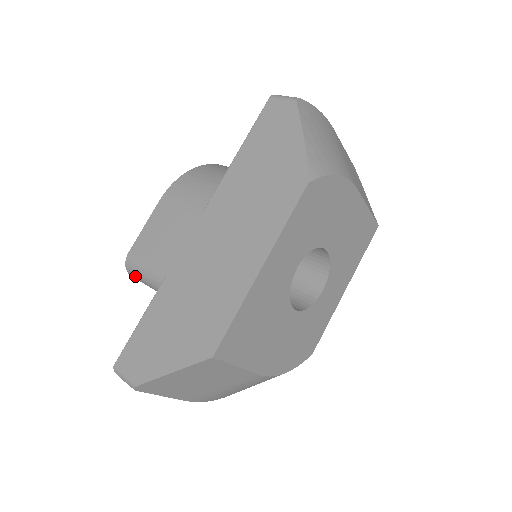
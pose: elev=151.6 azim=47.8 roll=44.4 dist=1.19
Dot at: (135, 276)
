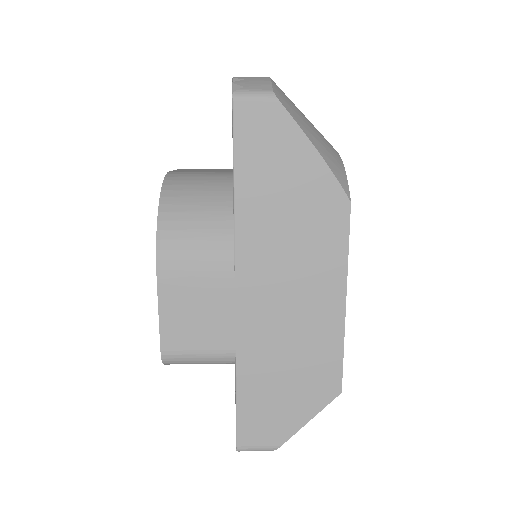
Dot at: occluded
